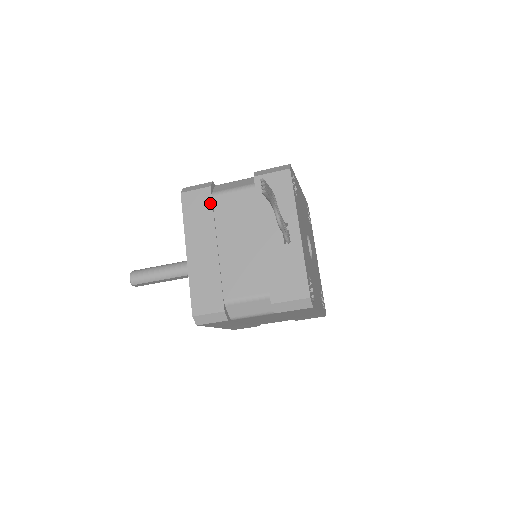
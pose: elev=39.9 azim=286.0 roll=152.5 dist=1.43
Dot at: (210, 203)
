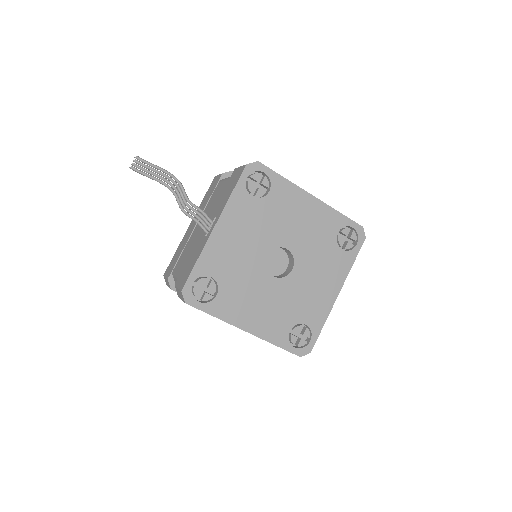
Dot at: (214, 188)
